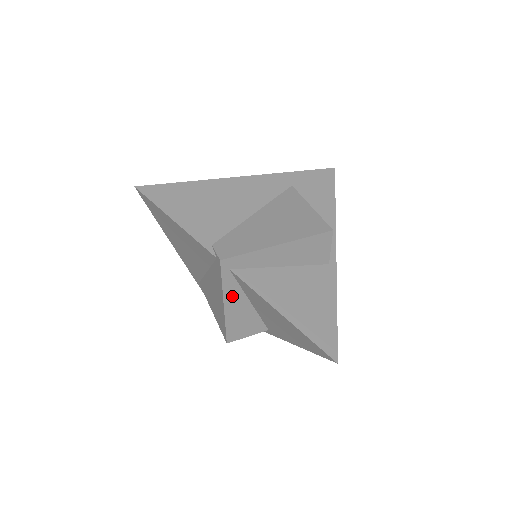
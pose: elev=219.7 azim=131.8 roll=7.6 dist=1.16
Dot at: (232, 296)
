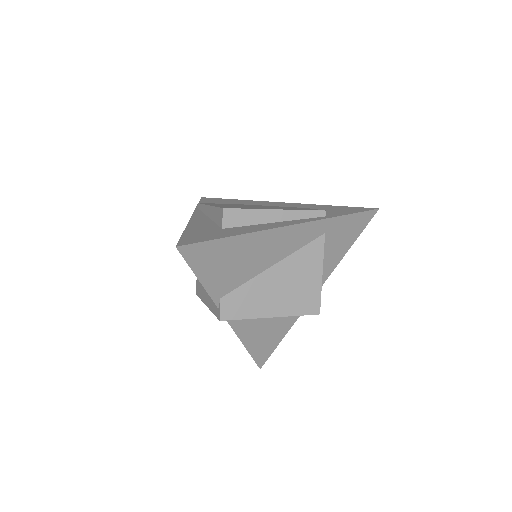
Dot at: occluded
